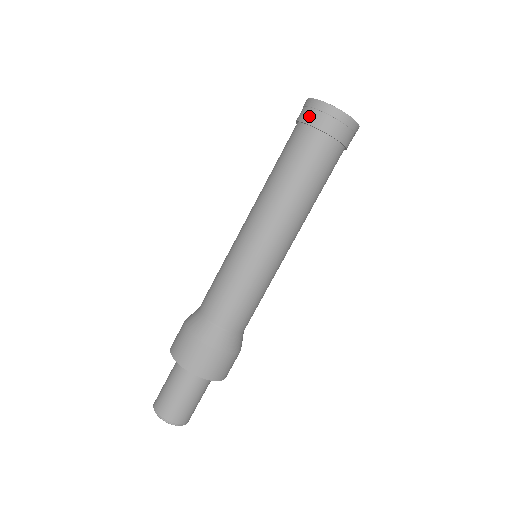
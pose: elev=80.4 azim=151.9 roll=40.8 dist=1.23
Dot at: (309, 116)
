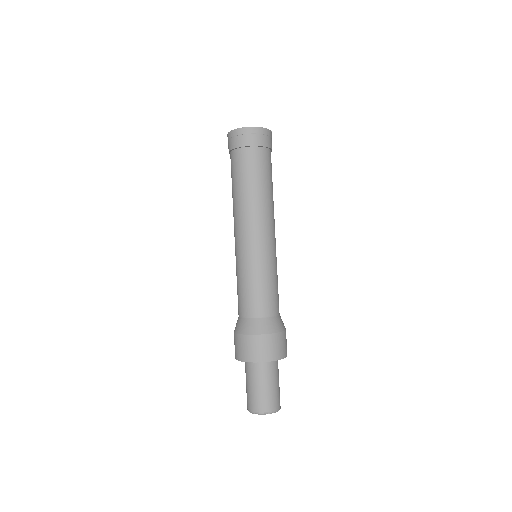
Dot at: (236, 142)
